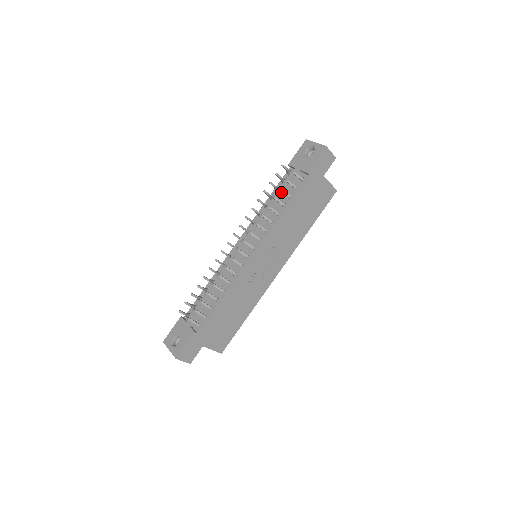
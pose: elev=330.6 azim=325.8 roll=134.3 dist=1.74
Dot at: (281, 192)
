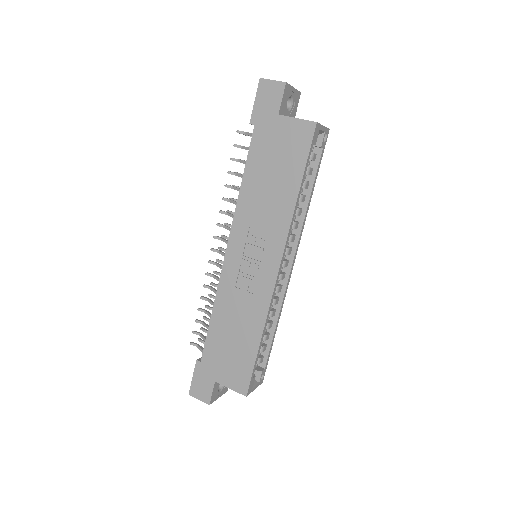
Dot at: occluded
